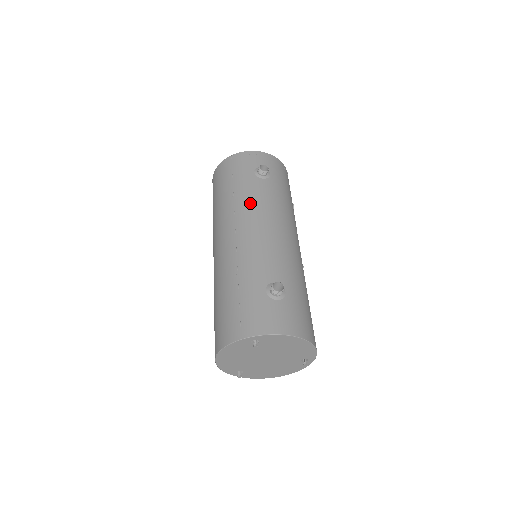
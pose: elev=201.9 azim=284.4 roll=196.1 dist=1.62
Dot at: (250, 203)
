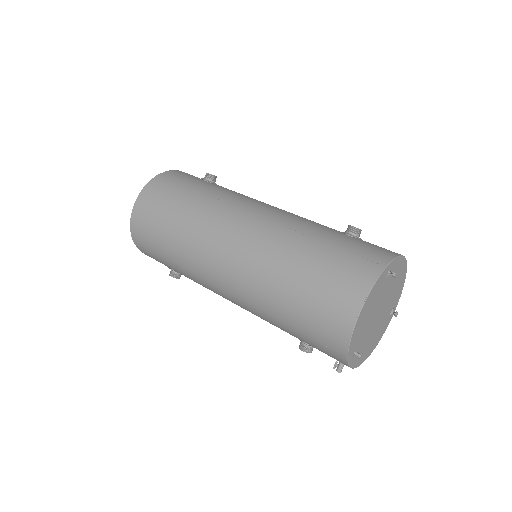
Dot at: (235, 195)
